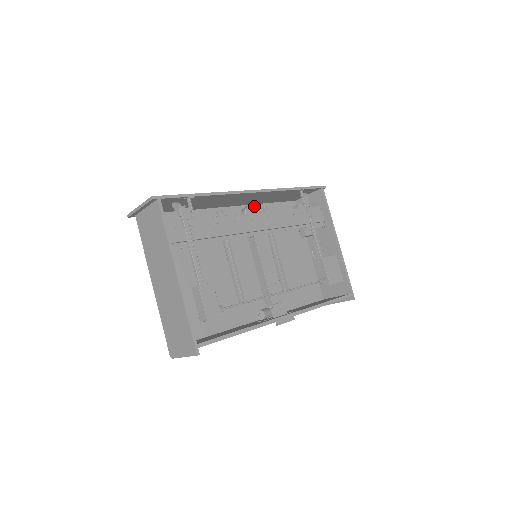
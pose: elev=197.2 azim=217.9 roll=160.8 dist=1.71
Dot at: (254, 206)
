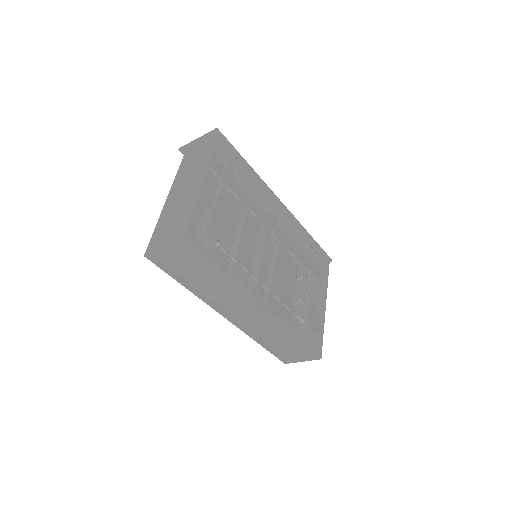
Dot at: (275, 218)
